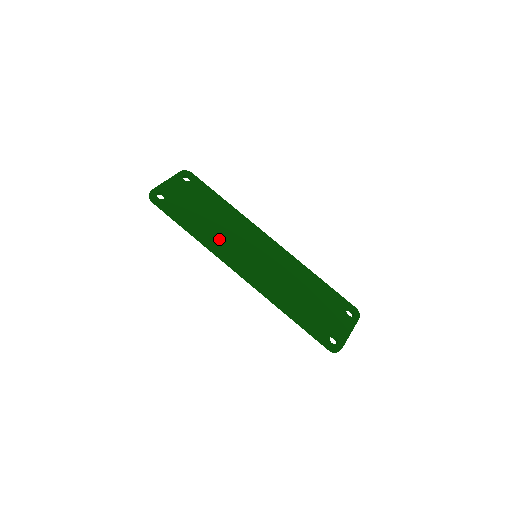
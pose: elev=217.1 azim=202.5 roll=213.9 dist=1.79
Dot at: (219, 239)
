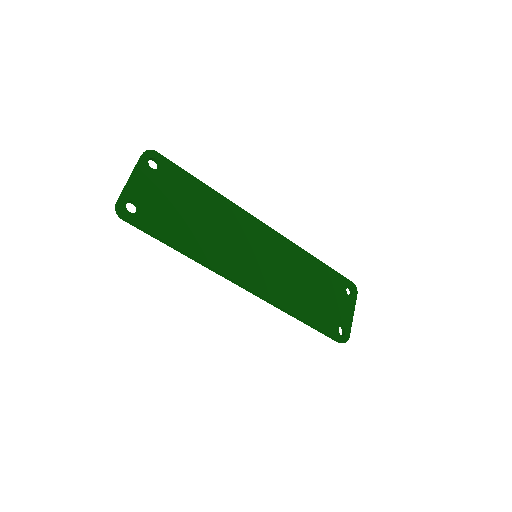
Dot at: (215, 250)
